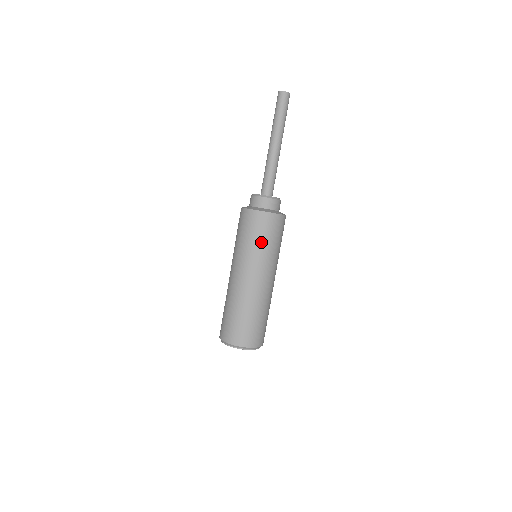
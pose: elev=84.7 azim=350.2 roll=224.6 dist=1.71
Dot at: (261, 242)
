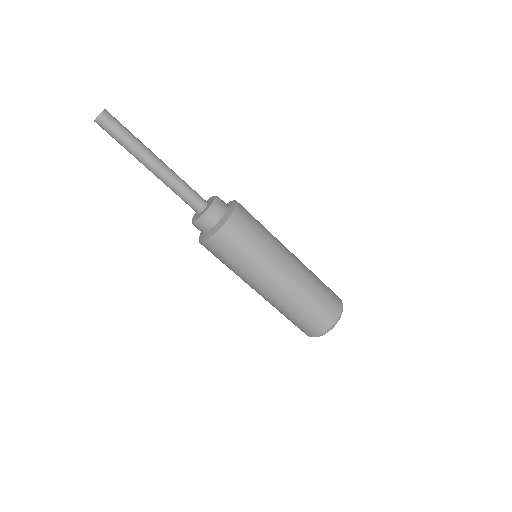
Dot at: (257, 240)
